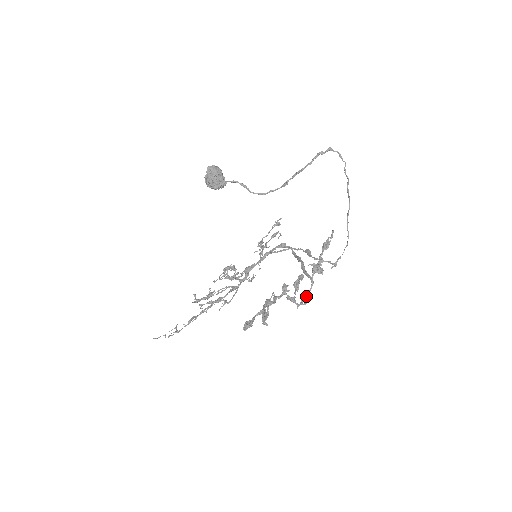
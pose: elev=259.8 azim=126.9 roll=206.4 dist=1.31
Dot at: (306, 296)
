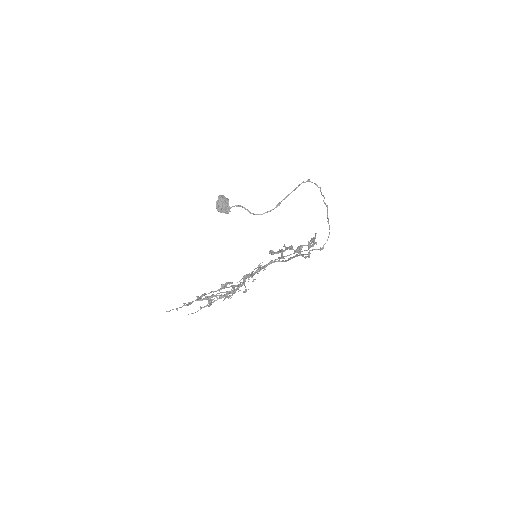
Dot at: (308, 252)
